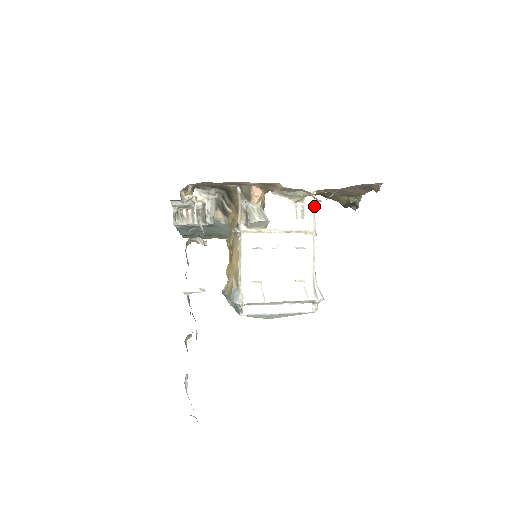
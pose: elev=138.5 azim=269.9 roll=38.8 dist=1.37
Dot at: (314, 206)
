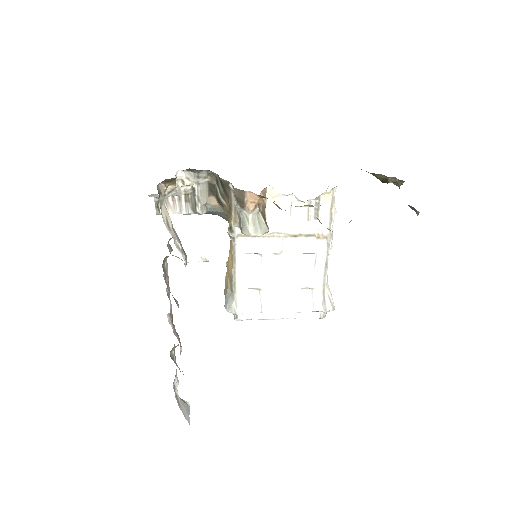
Dot at: (333, 204)
